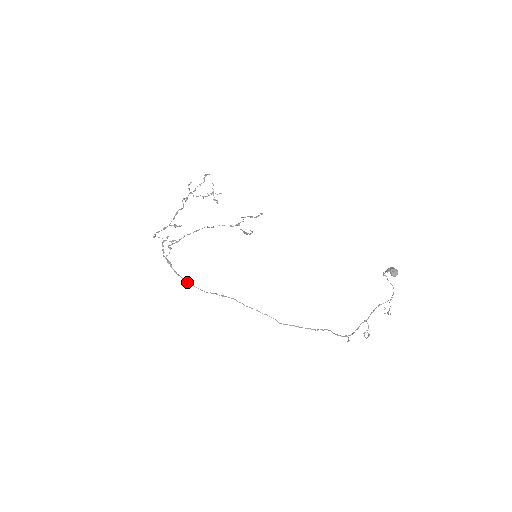
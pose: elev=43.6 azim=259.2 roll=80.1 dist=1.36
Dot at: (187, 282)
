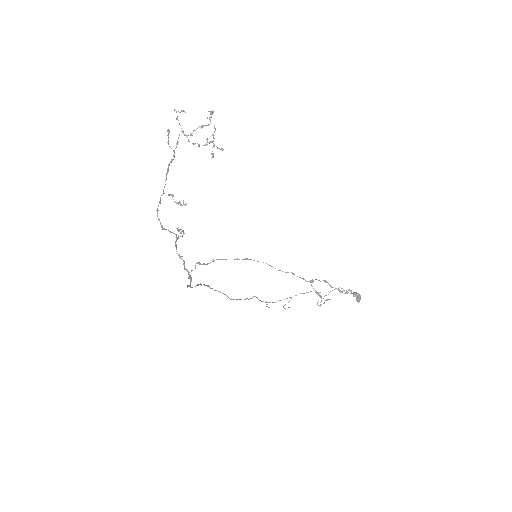
Dot at: occluded
